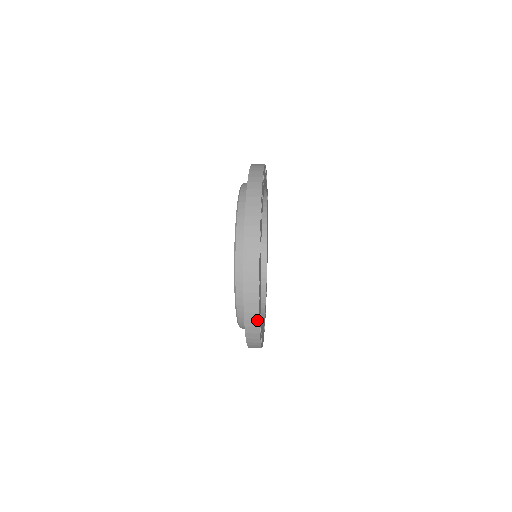
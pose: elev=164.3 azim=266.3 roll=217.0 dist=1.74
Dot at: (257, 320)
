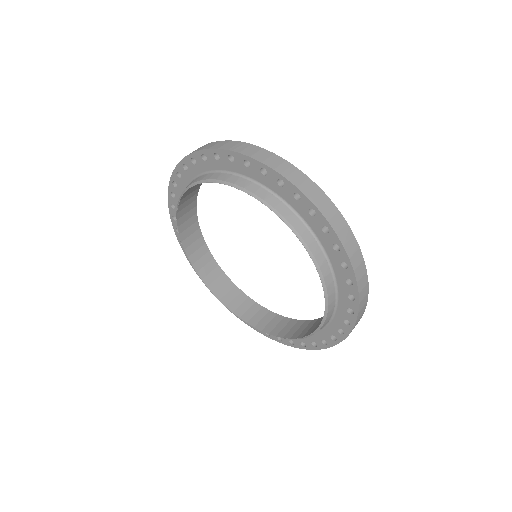
Dot at: occluded
